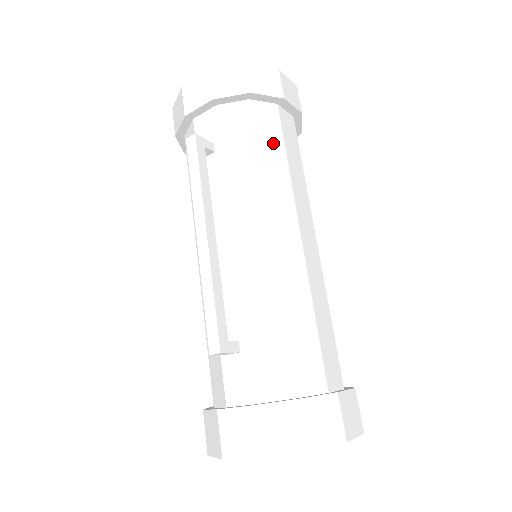
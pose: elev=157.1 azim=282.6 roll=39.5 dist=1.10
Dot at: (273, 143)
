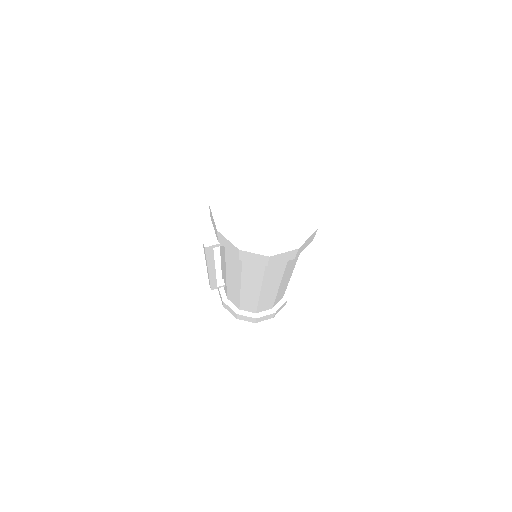
Dot at: (255, 269)
